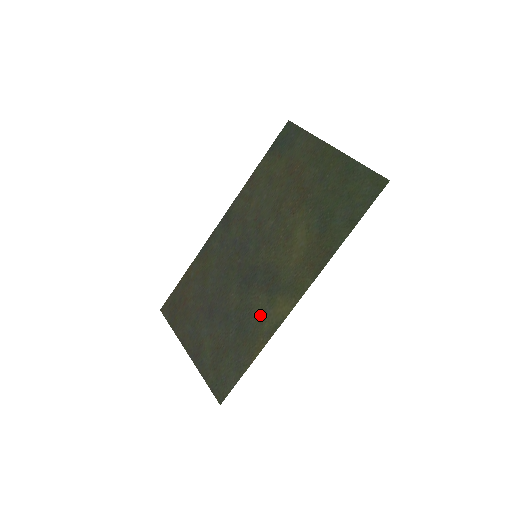
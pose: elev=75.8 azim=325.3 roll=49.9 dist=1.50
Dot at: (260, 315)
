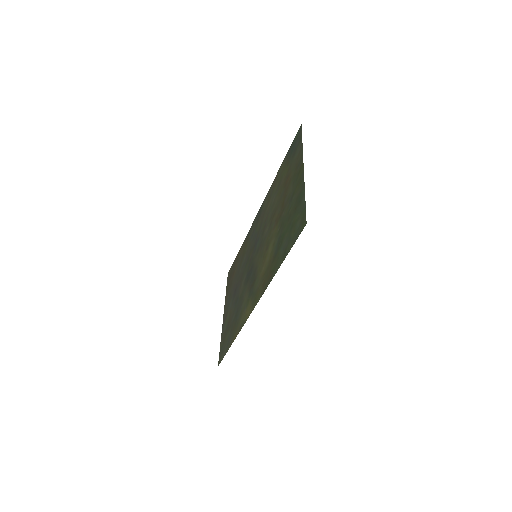
Dot at: (242, 310)
